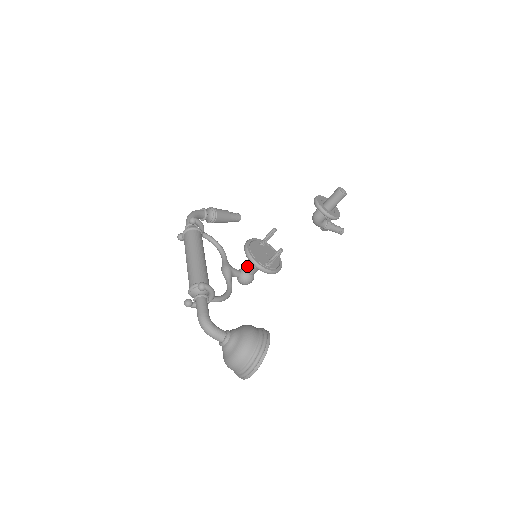
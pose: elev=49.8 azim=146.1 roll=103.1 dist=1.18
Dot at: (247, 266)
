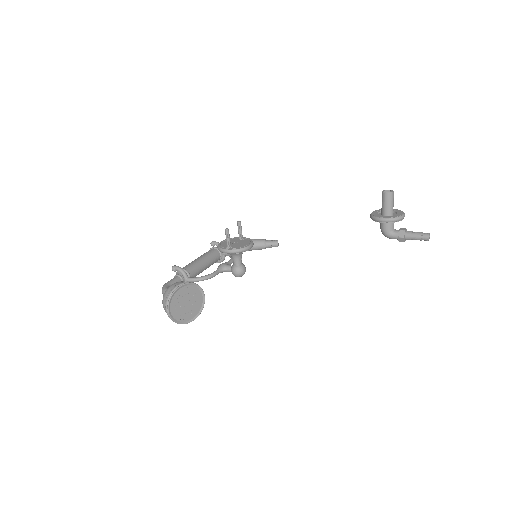
Dot at: occluded
